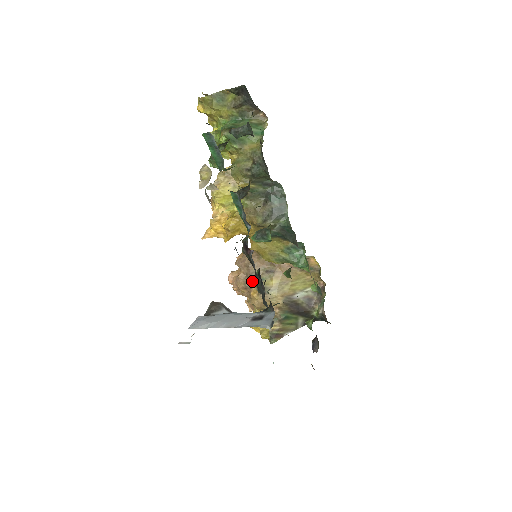
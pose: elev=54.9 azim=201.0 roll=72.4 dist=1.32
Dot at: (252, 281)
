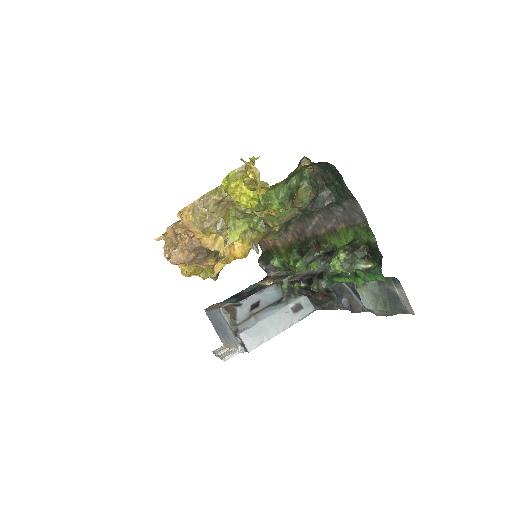
Dot at: (208, 255)
